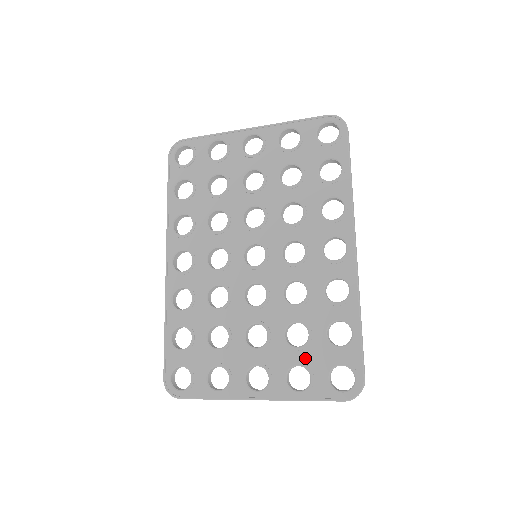
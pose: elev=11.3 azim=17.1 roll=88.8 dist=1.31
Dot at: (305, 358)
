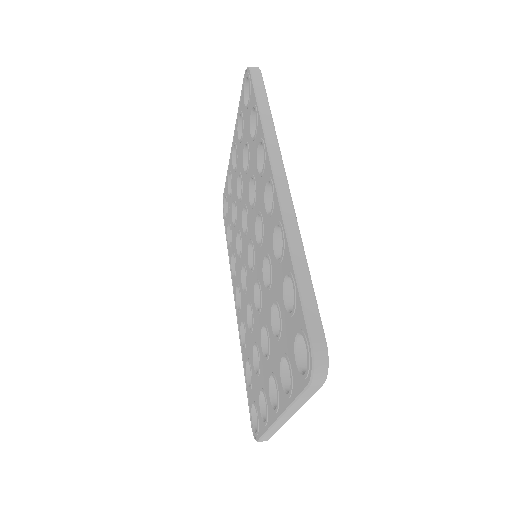
Dot at: (283, 345)
